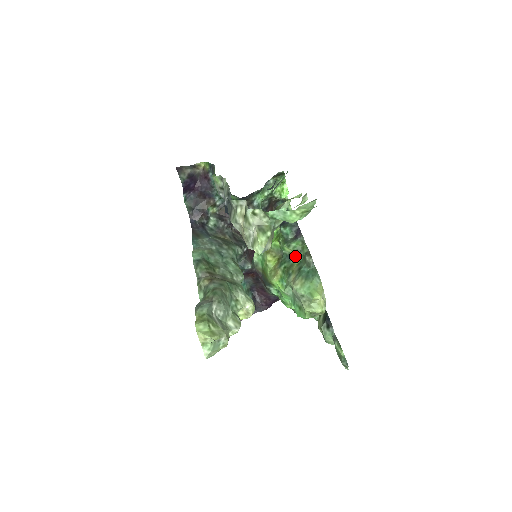
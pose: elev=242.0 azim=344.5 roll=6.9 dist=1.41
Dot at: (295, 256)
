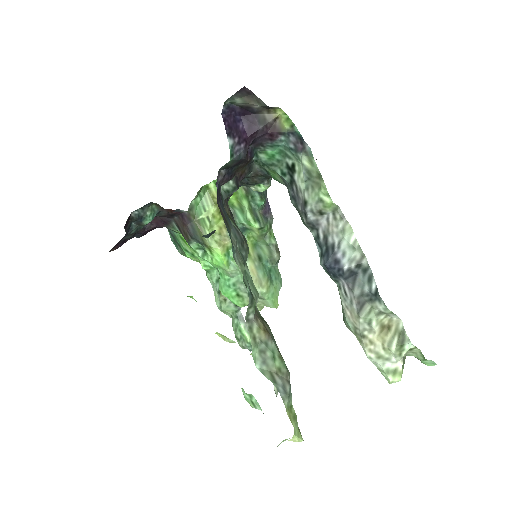
Dot at: (255, 236)
